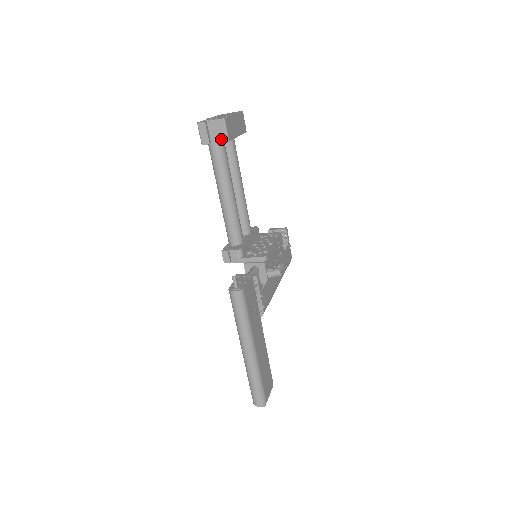
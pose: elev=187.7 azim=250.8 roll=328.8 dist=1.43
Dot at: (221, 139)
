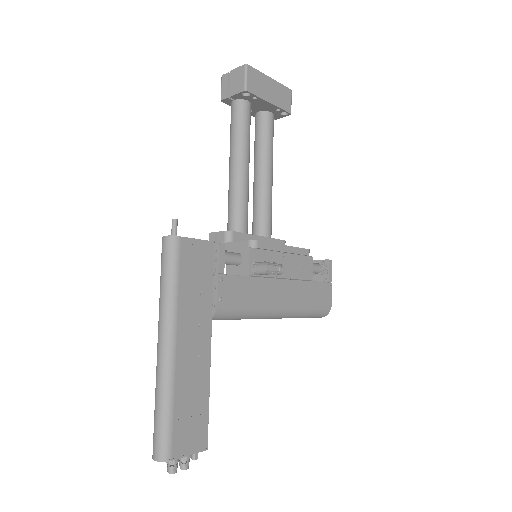
Dot at: (239, 89)
